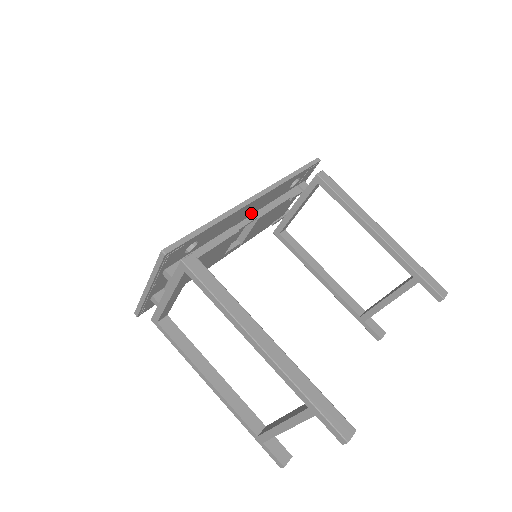
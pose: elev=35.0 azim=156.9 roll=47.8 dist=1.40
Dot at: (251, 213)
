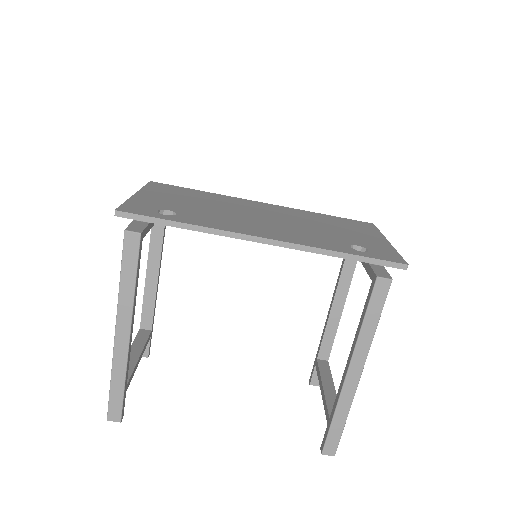
Dot at: occluded
